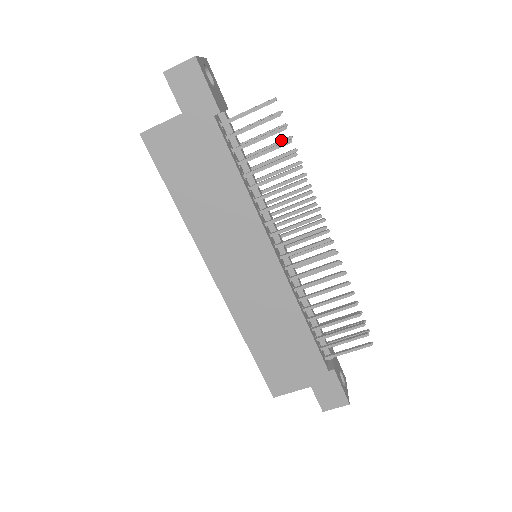
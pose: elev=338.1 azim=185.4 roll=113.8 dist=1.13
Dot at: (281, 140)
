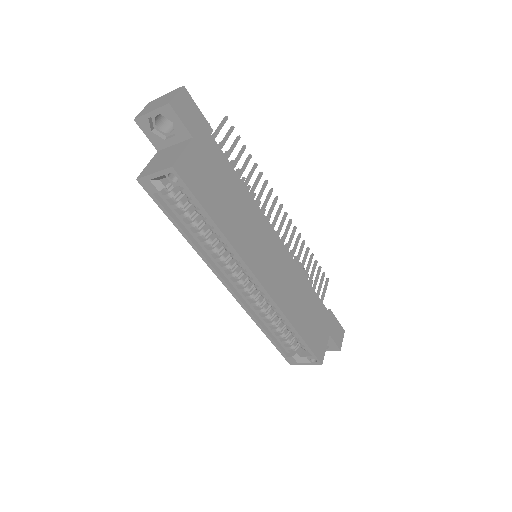
Dot at: occluded
